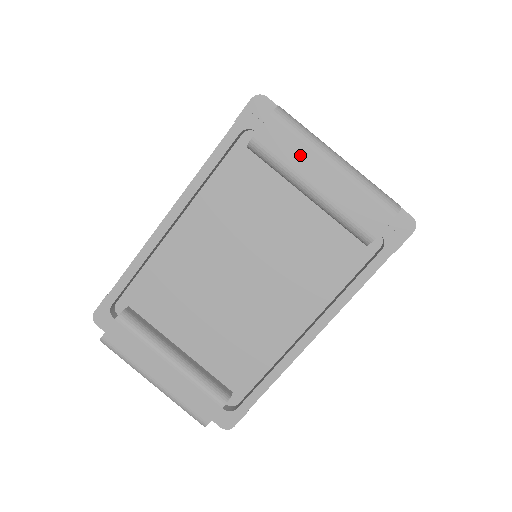
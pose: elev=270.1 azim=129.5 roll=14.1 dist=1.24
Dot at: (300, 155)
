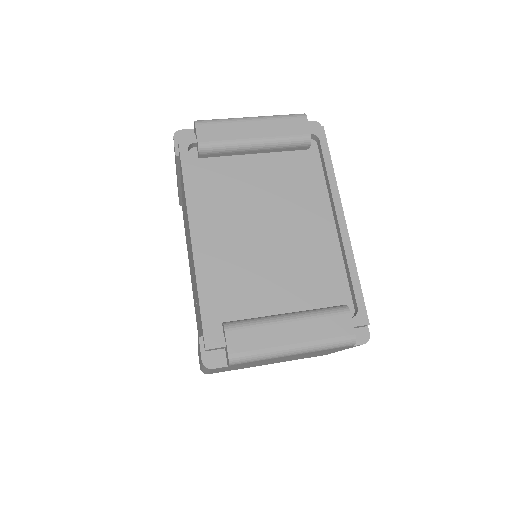
Dot at: (231, 130)
